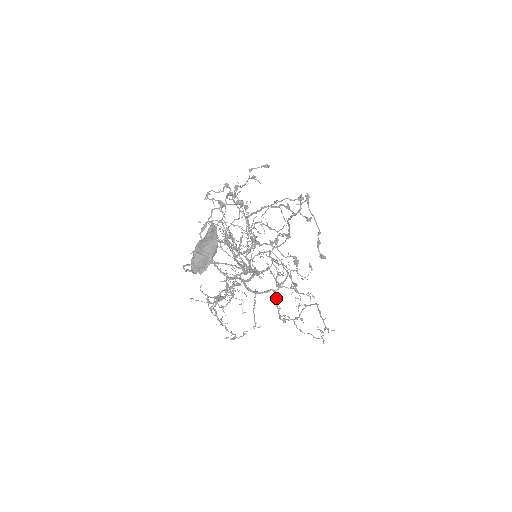
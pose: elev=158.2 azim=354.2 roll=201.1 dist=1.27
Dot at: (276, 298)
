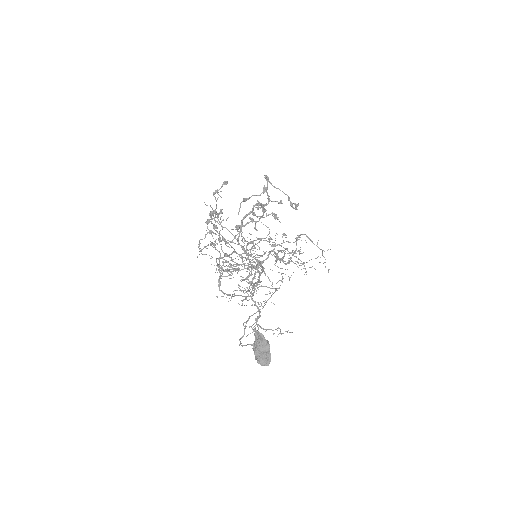
Dot at: (276, 254)
